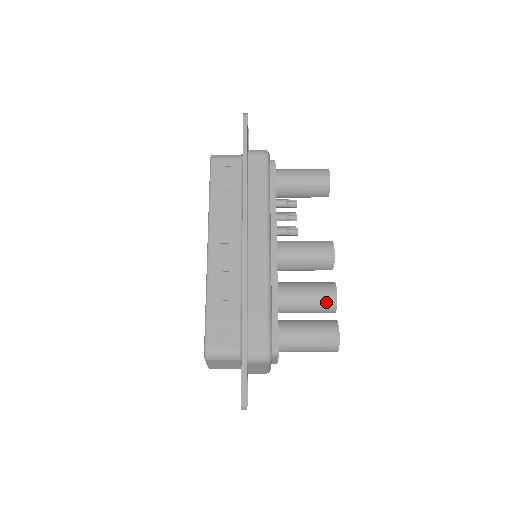
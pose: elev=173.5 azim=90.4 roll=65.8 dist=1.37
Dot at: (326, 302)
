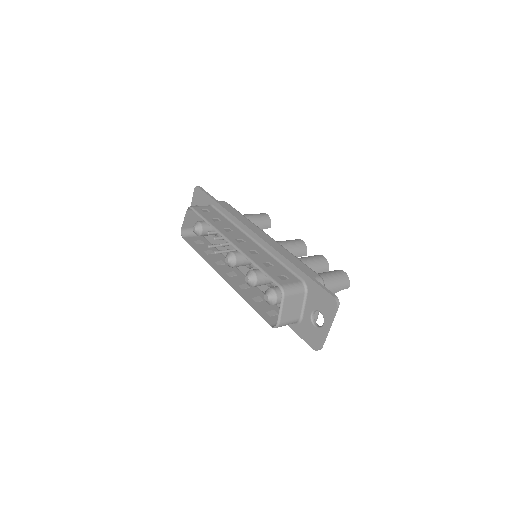
Dot at: (322, 261)
